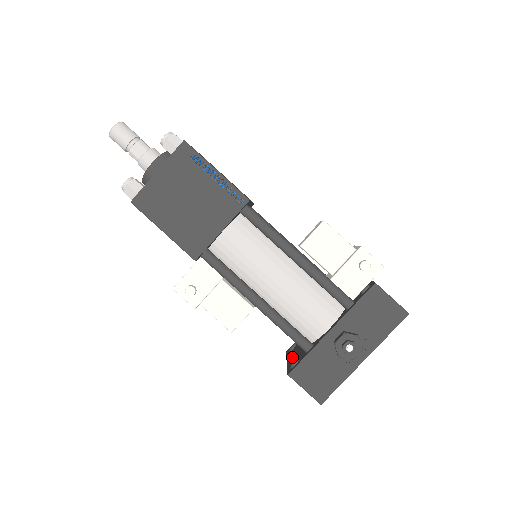
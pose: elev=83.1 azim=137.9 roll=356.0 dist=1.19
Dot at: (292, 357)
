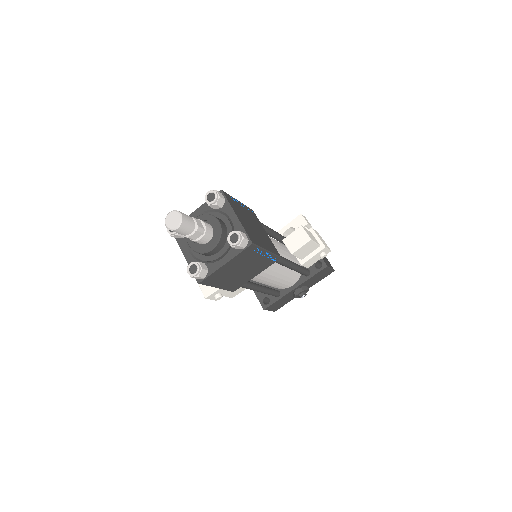
Dot at: occluded
